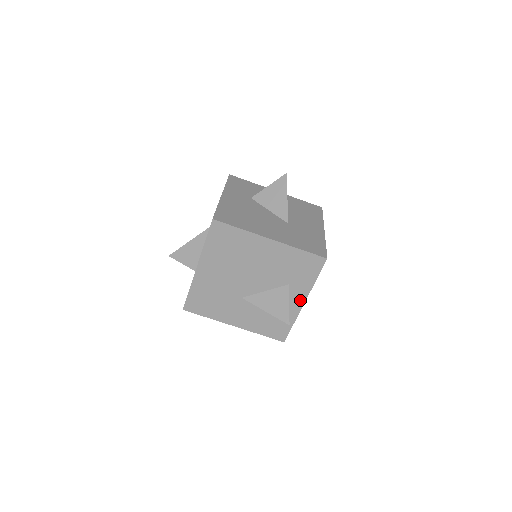
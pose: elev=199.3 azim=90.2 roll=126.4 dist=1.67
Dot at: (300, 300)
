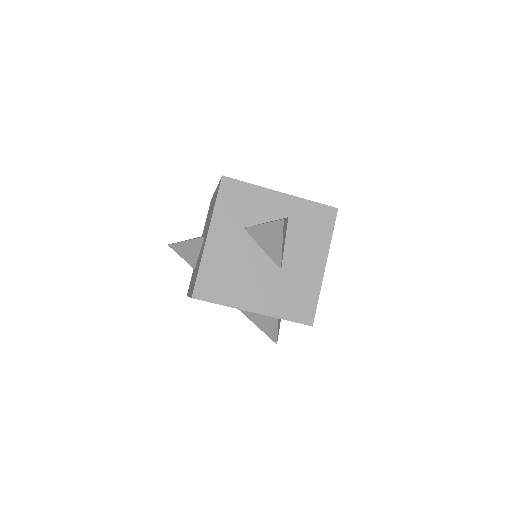
Dot at: occluded
